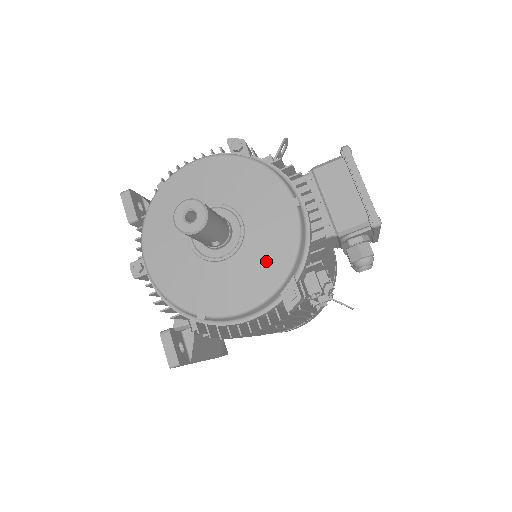
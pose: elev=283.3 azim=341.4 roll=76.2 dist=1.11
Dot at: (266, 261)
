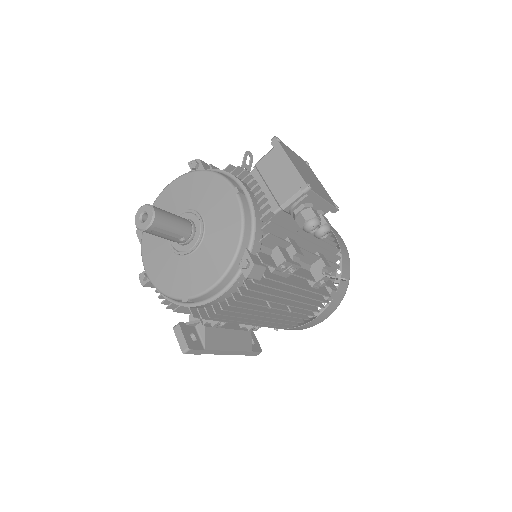
Dot at: (222, 242)
